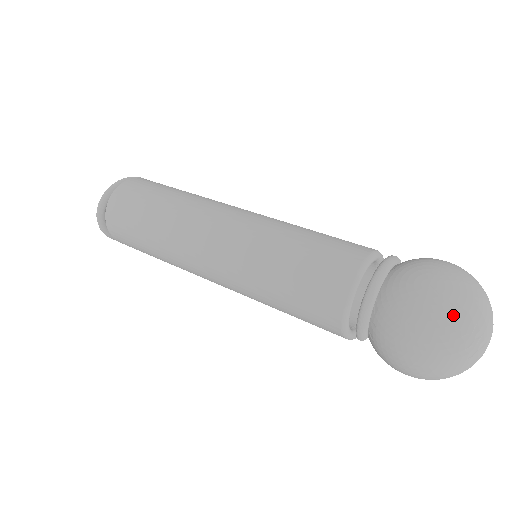
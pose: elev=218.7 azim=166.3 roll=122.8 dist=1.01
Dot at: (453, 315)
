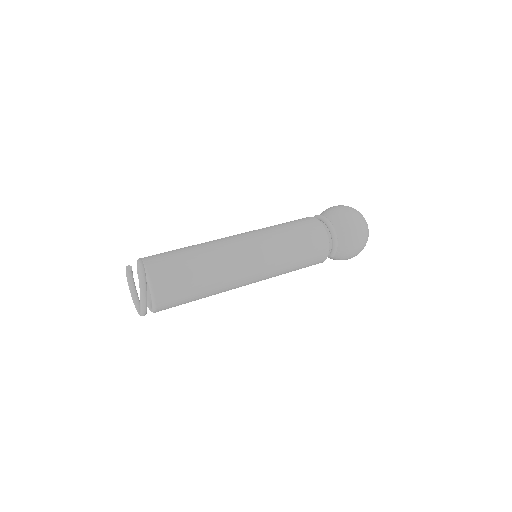
Dot at: (364, 222)
